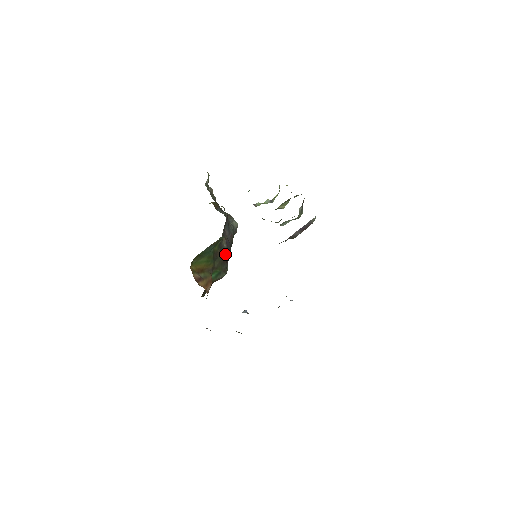
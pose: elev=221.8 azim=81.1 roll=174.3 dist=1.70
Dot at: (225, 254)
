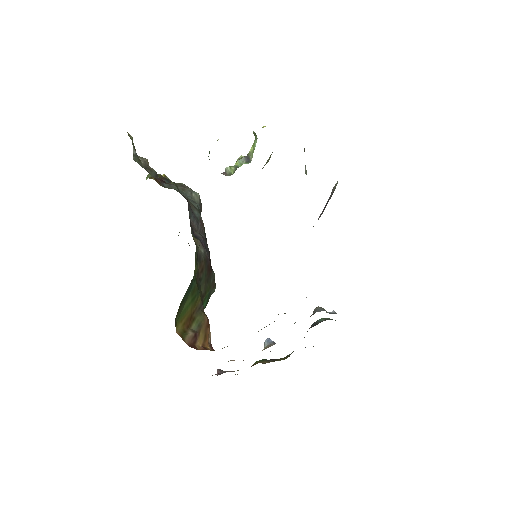
Dot at: (207, 263)
